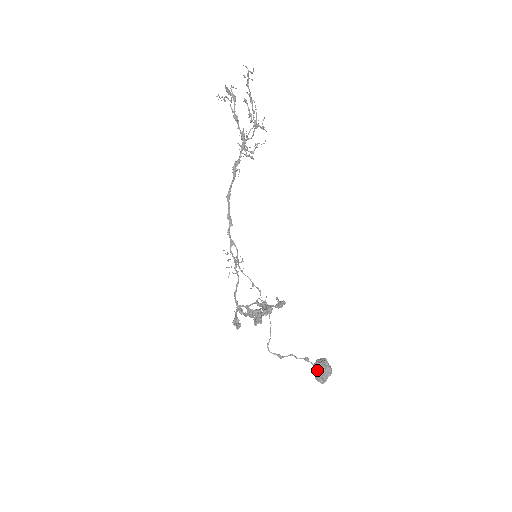
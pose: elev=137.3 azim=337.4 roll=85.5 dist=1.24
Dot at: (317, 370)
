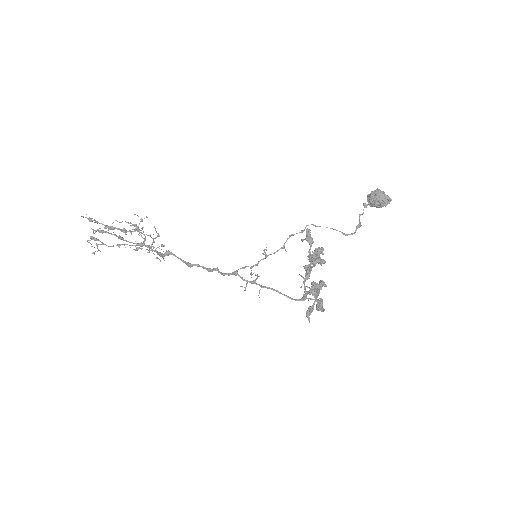
Dot at: (377, 196)
